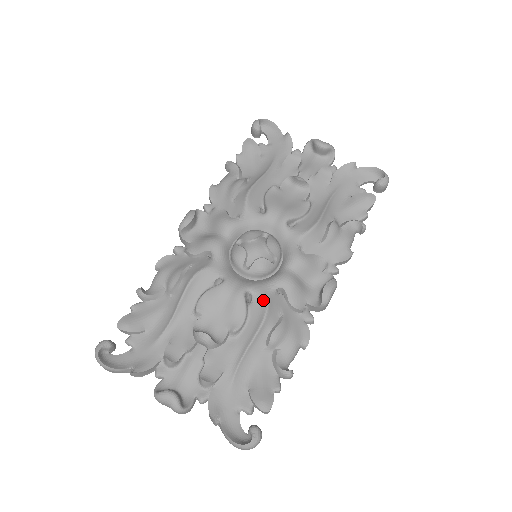
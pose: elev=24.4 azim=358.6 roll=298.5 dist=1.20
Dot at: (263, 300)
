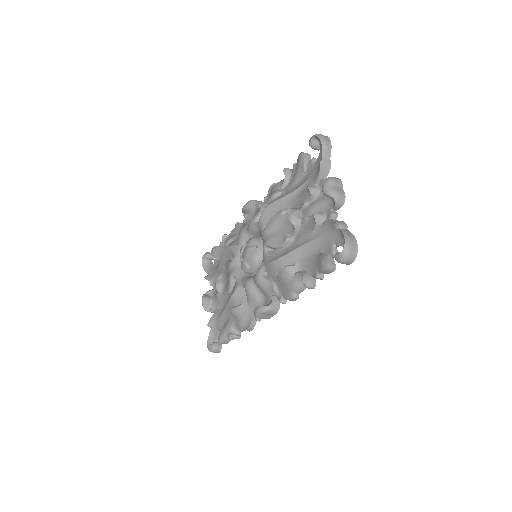
Dot at: (235, 288)
